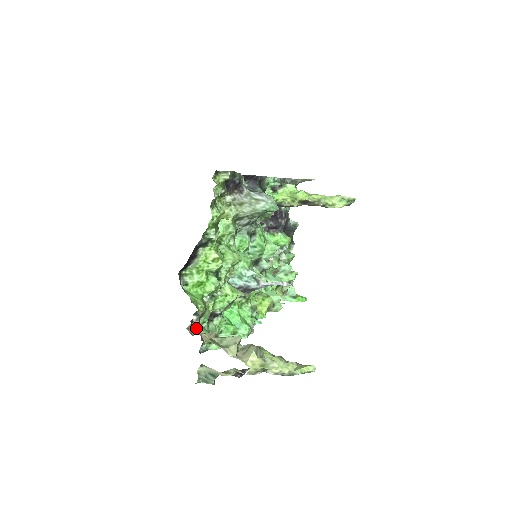
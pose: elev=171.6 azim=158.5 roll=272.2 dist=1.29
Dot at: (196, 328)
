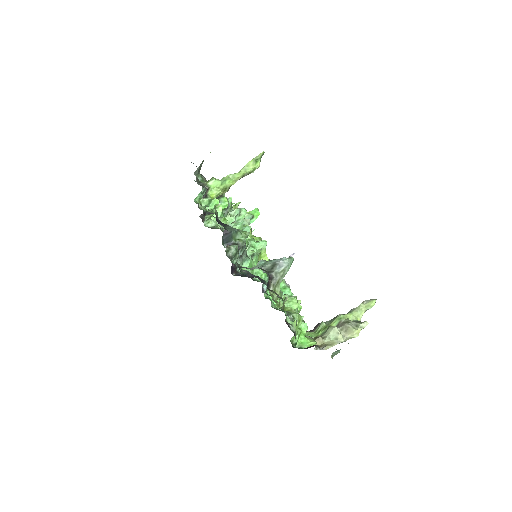
Dot at: occluded
